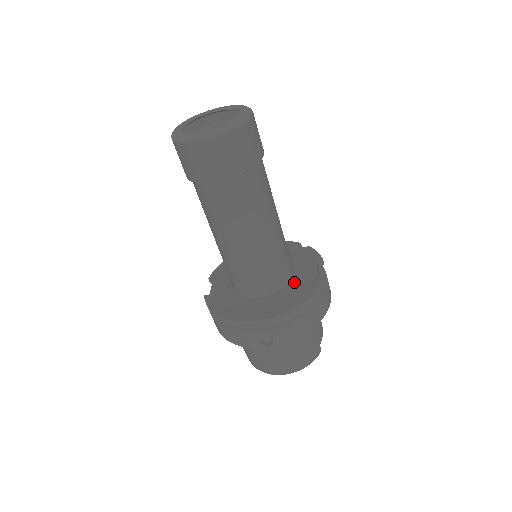
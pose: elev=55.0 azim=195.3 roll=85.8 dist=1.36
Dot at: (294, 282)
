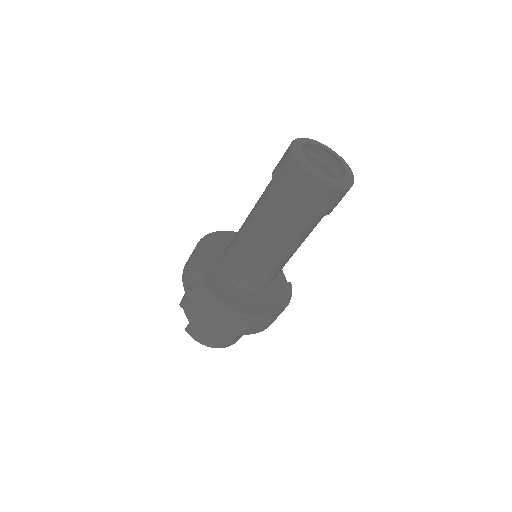
Dot at: (274, 284)
